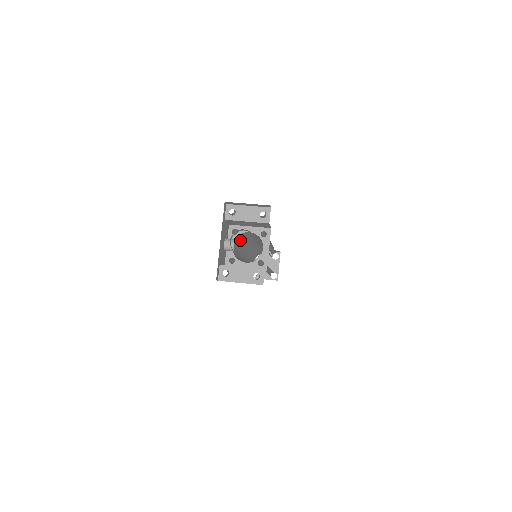
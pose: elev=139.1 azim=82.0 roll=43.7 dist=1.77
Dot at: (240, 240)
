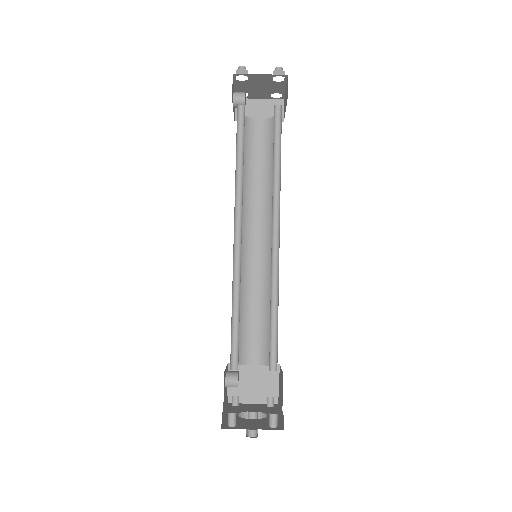
Dot at: (238, 333)
